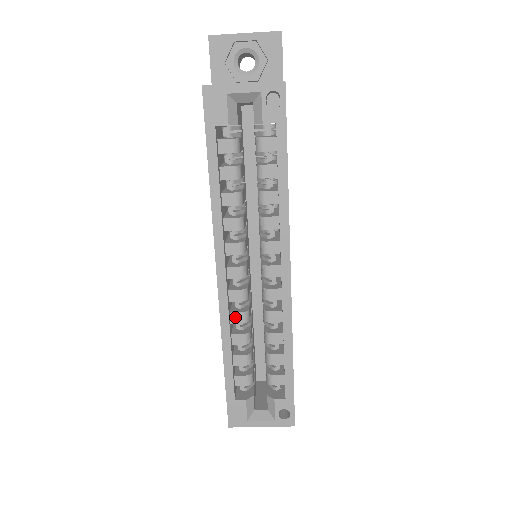
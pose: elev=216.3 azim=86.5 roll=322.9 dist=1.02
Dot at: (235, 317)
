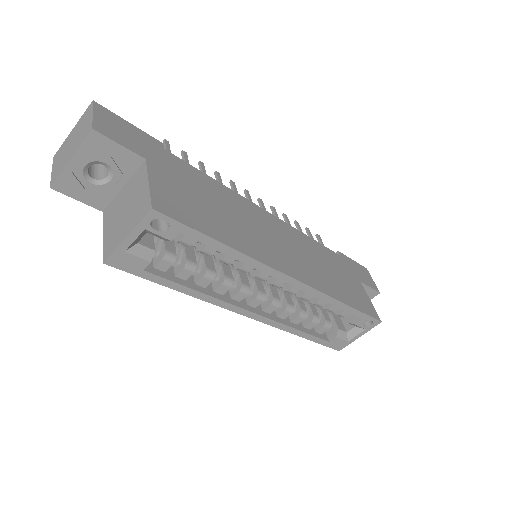
Dot at: (283, 315)
